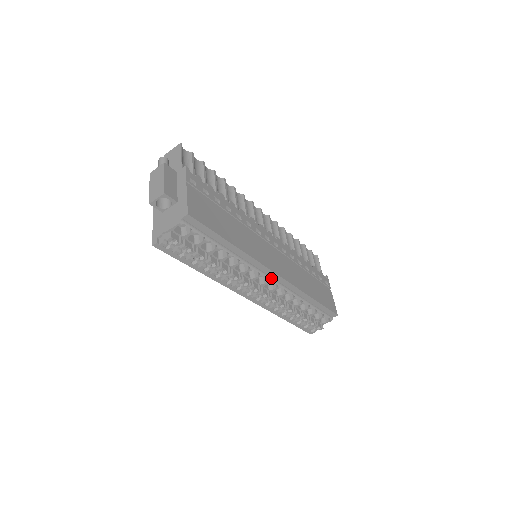
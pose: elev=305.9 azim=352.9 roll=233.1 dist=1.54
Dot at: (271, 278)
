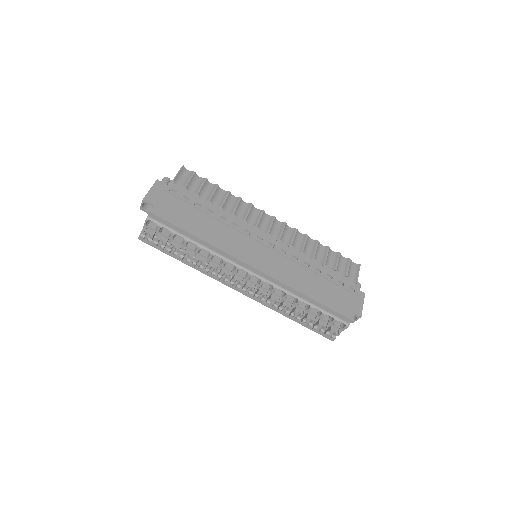
Dot at: (251, 272)
